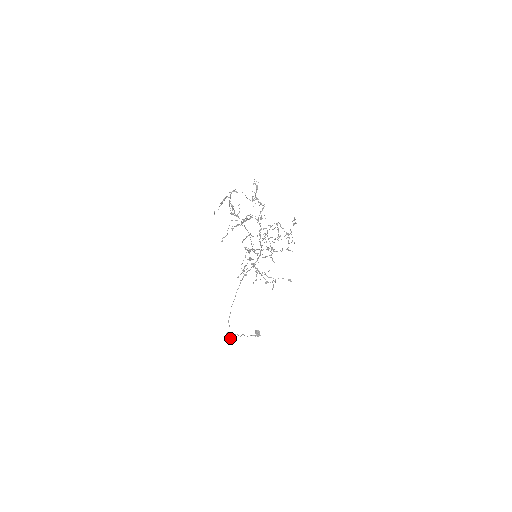
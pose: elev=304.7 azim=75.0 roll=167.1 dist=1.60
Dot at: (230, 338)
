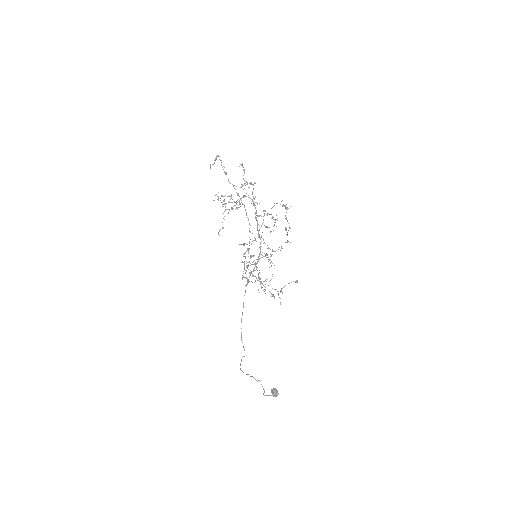
Dot at: (246, 374)
